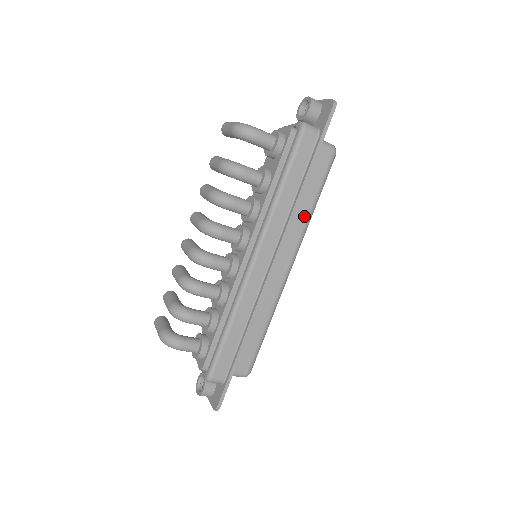
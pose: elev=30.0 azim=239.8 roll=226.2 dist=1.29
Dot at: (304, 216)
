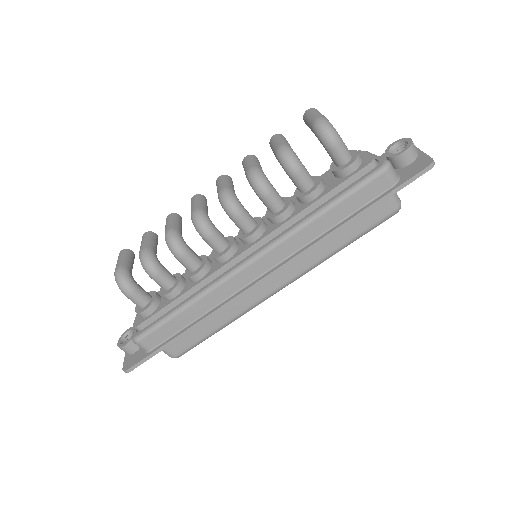
Dot at: (327, 250)
